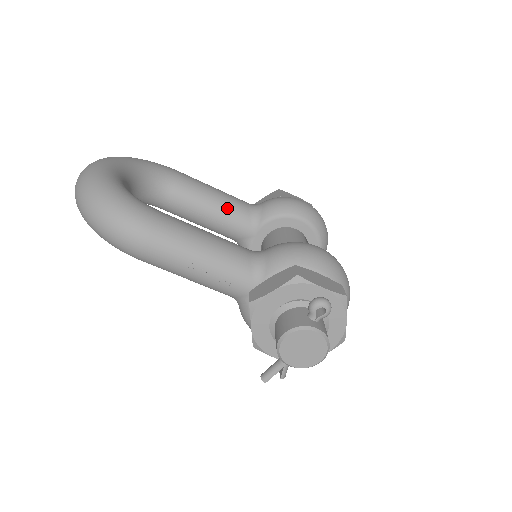
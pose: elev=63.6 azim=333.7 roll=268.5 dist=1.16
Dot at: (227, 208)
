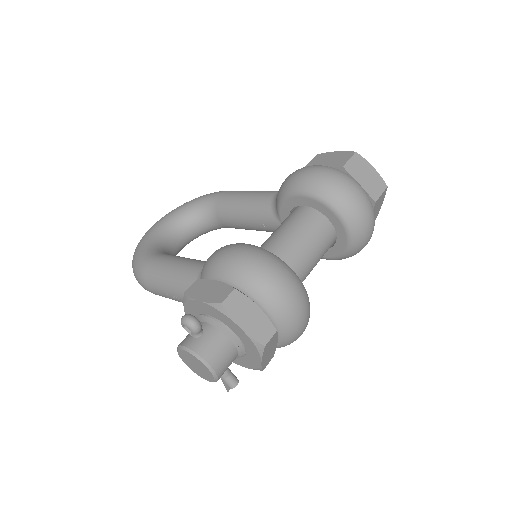
Dot at: (253, 210)
